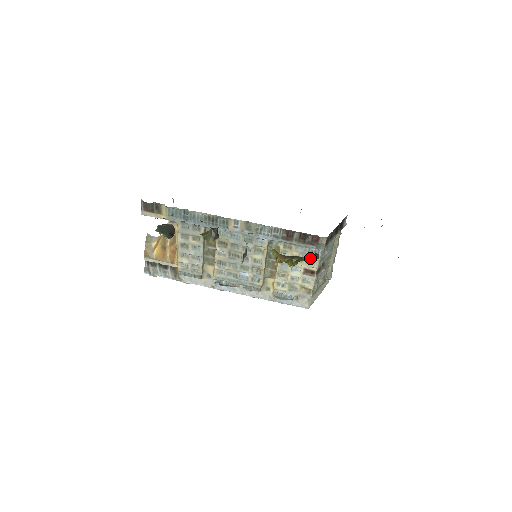
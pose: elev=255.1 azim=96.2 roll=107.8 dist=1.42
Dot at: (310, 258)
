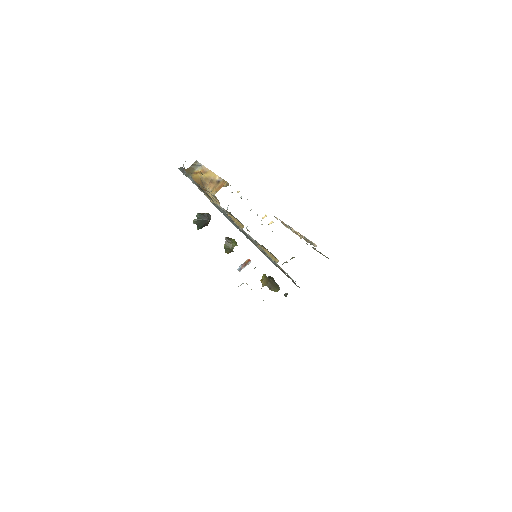
Dot at: occluded
